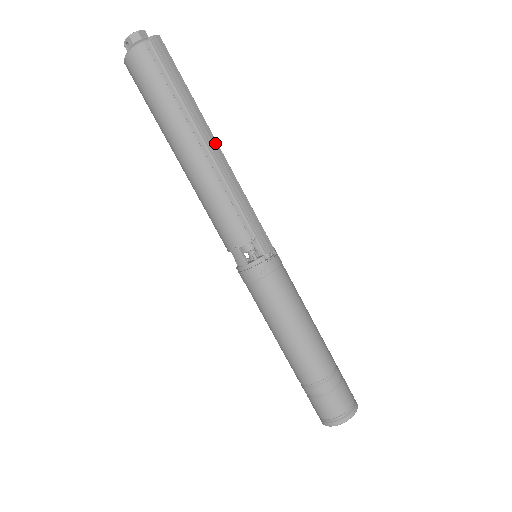
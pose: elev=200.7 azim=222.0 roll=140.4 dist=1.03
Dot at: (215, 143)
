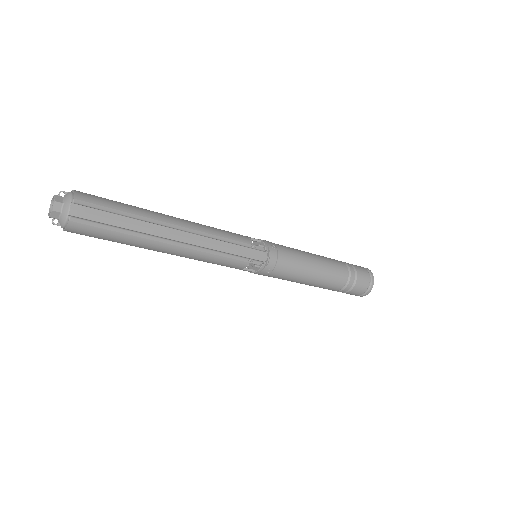
Dot at: (177, 233)
